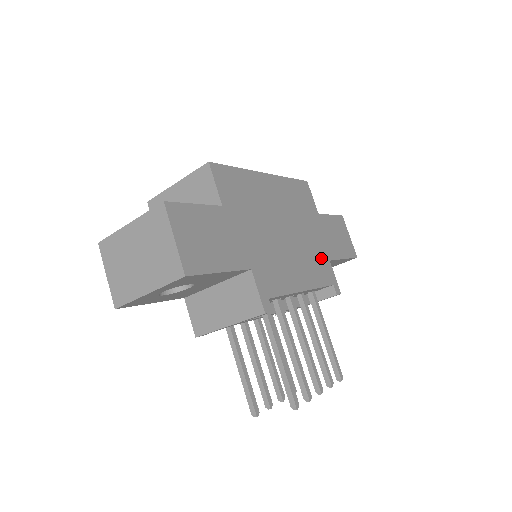
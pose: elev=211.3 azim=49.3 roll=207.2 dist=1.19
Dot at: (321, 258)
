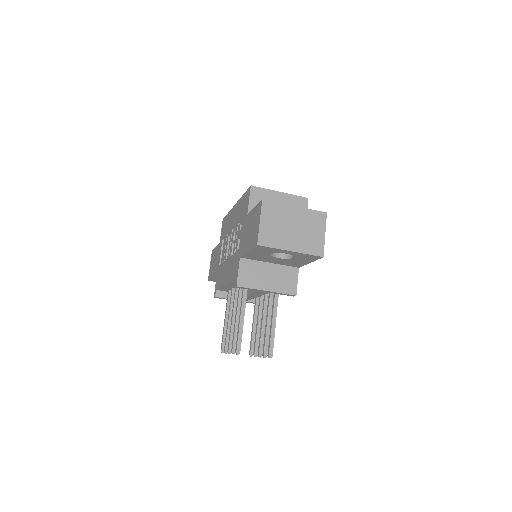
Dot at: occluded
